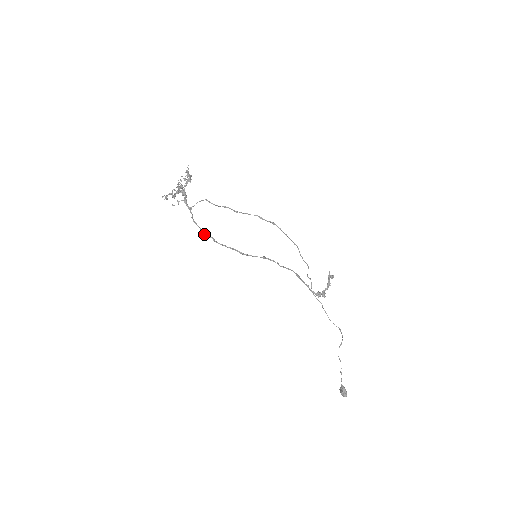
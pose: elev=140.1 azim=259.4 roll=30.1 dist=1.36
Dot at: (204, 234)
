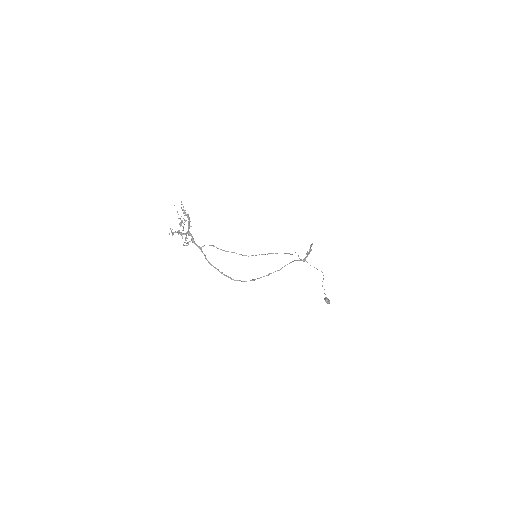
Dot at: occluded
